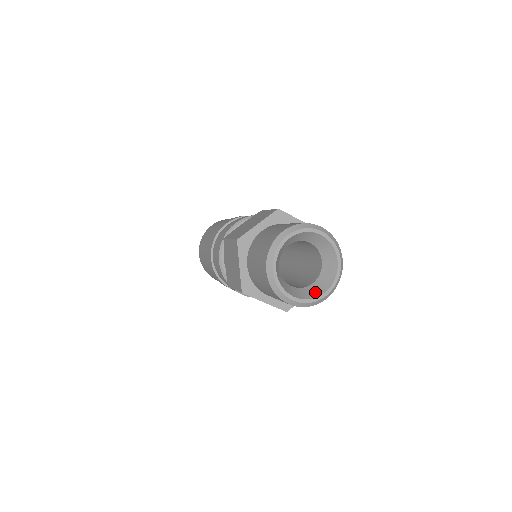
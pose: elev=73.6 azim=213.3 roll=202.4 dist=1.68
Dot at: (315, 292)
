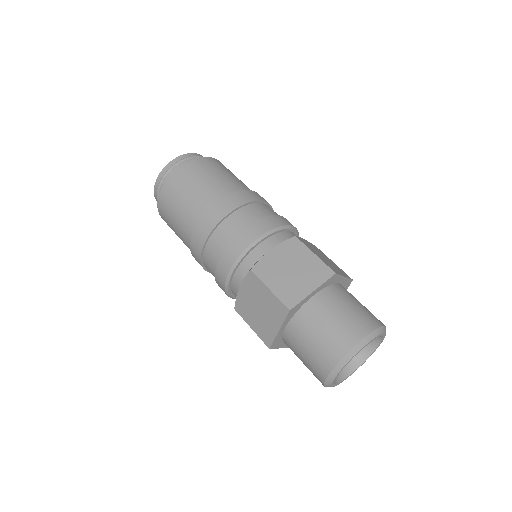
Dot at: (347, 369)
